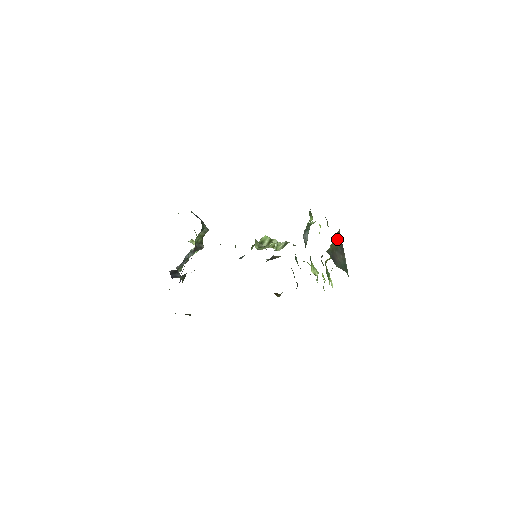
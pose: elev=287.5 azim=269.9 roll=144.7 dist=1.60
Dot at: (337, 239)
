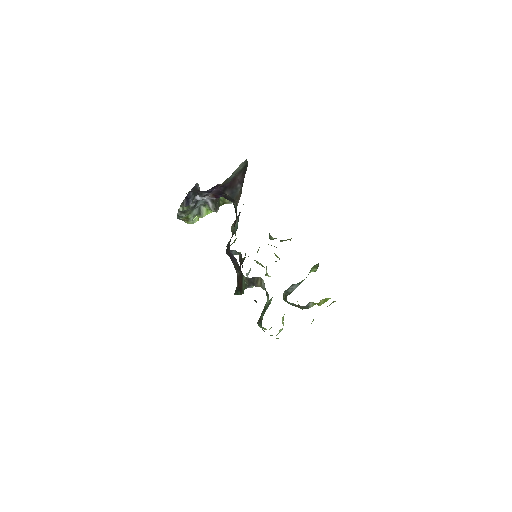
Dot at: occluded
